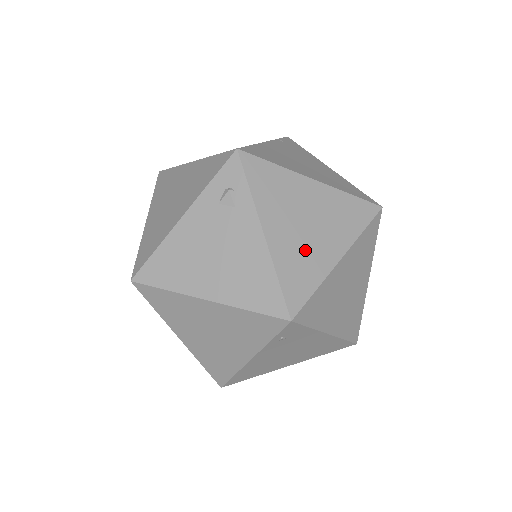
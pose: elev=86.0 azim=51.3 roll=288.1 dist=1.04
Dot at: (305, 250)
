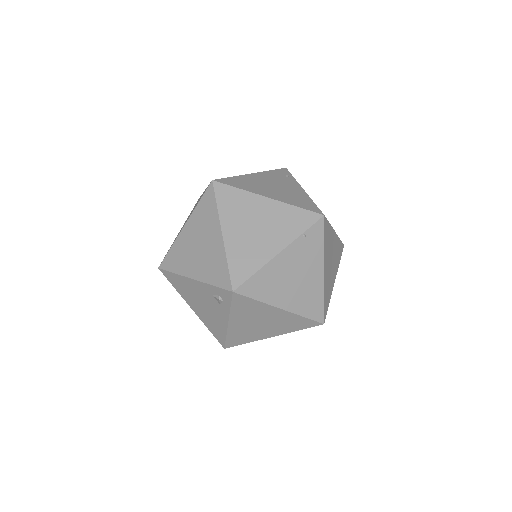
Dot at: (251, 332)
